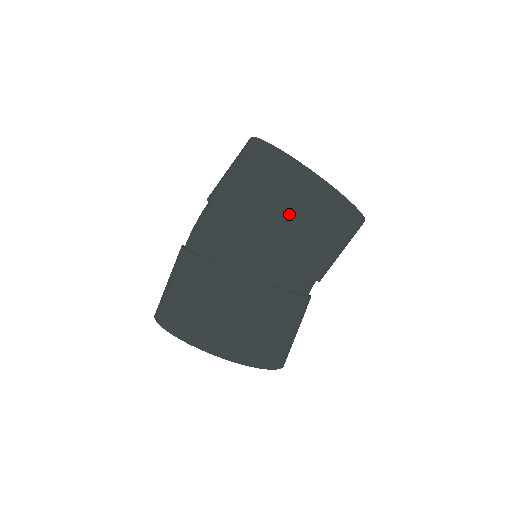
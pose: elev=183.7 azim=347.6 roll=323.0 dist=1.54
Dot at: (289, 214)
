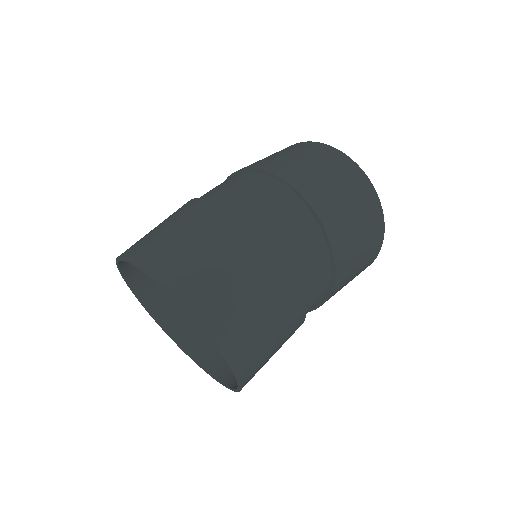
Dot at: (350, 280)
